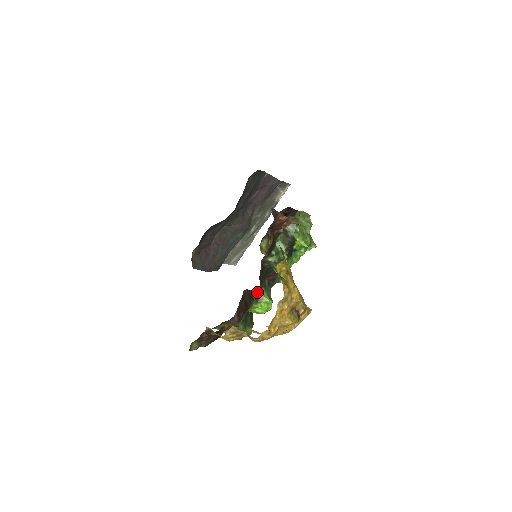
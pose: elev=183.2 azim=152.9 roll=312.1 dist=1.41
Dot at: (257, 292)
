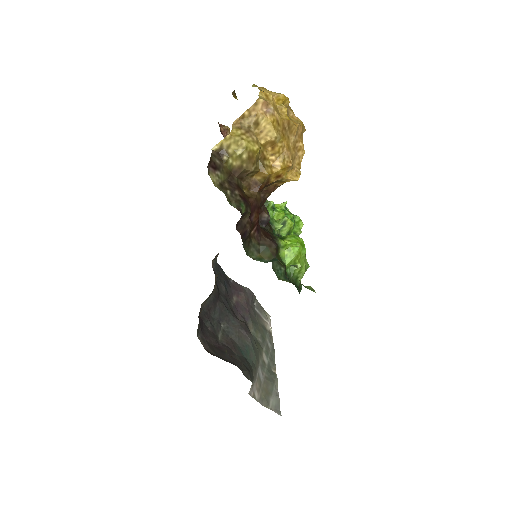
Dot at: occluded
